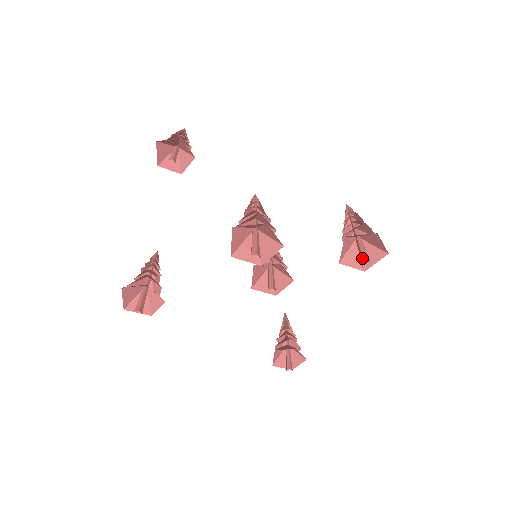
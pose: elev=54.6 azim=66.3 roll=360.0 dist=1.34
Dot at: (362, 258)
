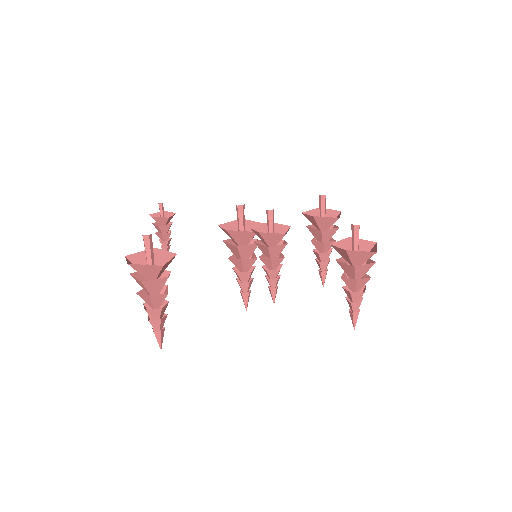
Dot at: (319, 203)
